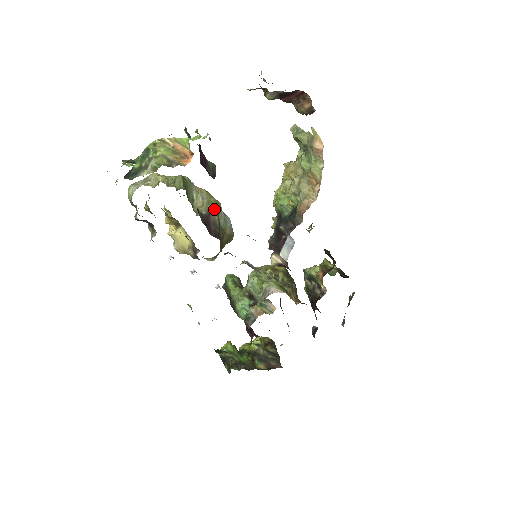
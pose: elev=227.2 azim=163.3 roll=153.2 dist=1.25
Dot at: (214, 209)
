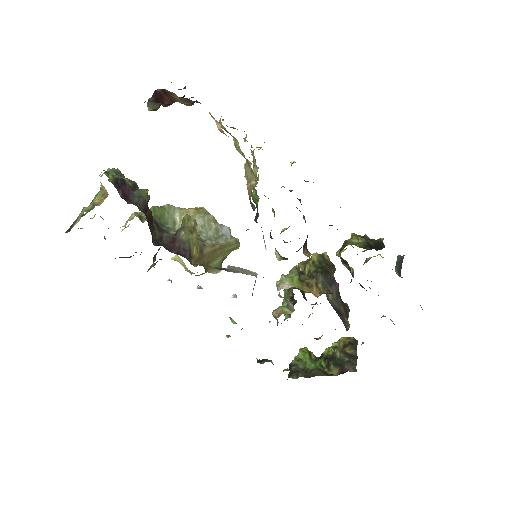
Dot at: (185, 226)
